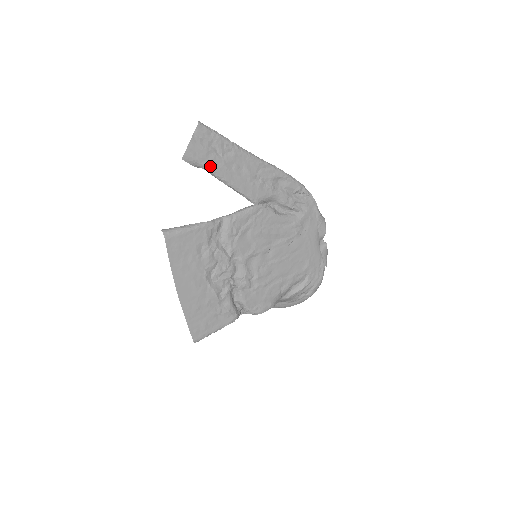
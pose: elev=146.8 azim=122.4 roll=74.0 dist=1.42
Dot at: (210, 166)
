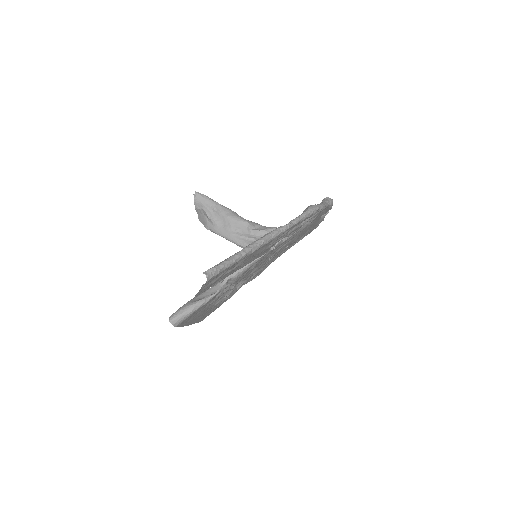
Dot at: (219, 281)
